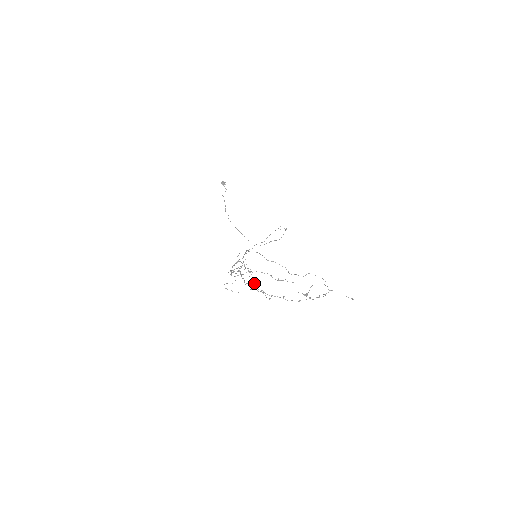
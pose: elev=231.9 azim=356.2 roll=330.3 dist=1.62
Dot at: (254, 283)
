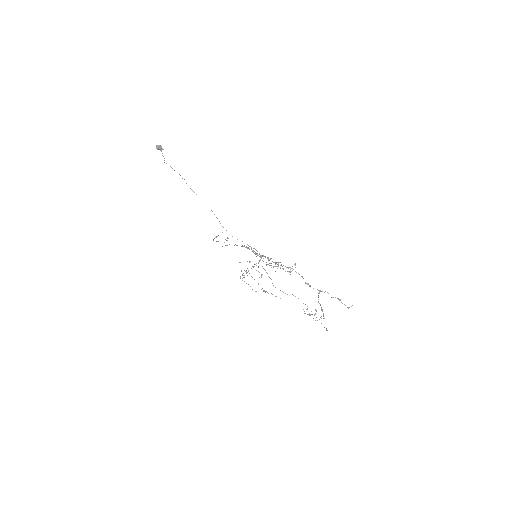
Dot at: occluded
